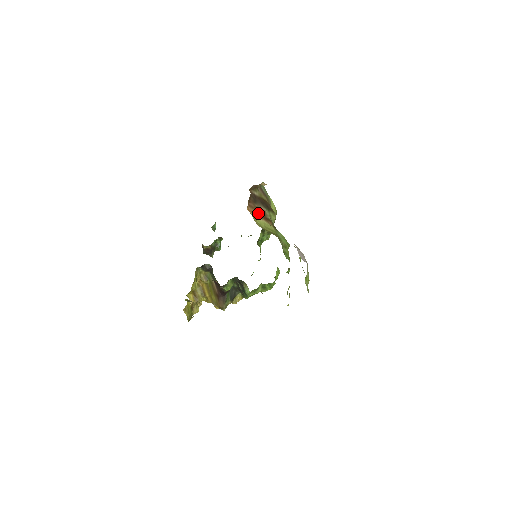
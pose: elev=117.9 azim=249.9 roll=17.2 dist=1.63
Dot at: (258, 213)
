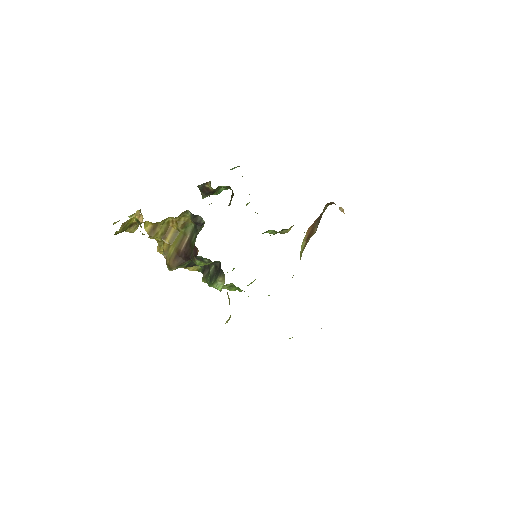
Dot at: (310, 233)
